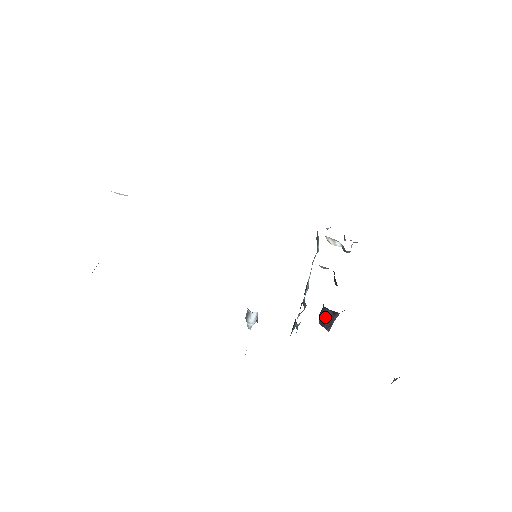
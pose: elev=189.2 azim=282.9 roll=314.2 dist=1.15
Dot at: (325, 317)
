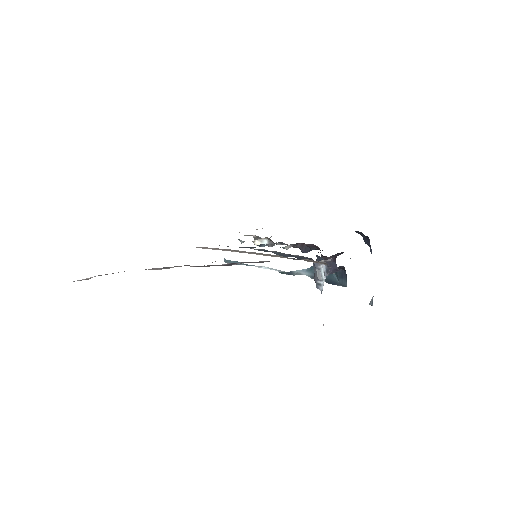
Dot at: occluded
